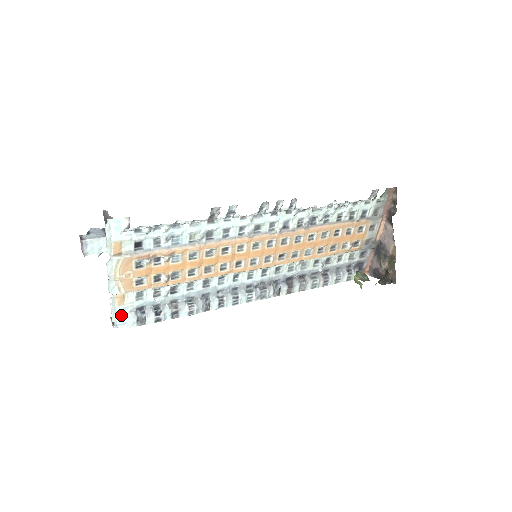
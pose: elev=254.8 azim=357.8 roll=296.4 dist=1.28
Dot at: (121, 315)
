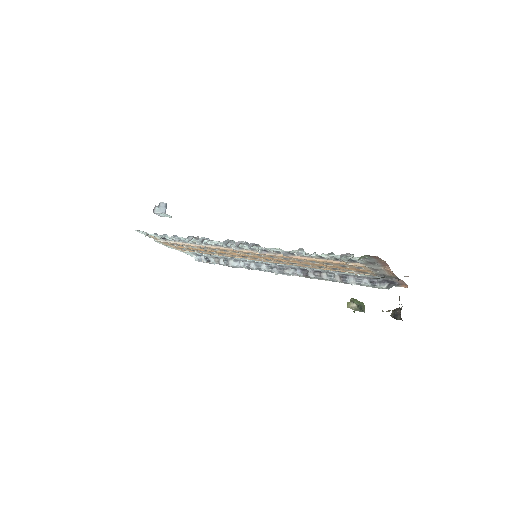
Dot at: (190, 254)
